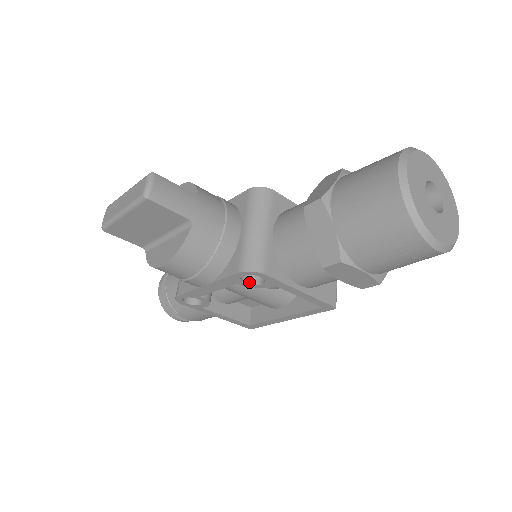
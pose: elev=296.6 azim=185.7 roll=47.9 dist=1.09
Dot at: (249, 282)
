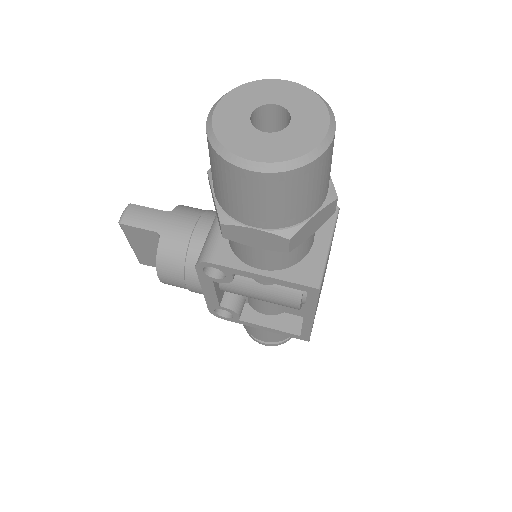
Dot at: (220, 277)
